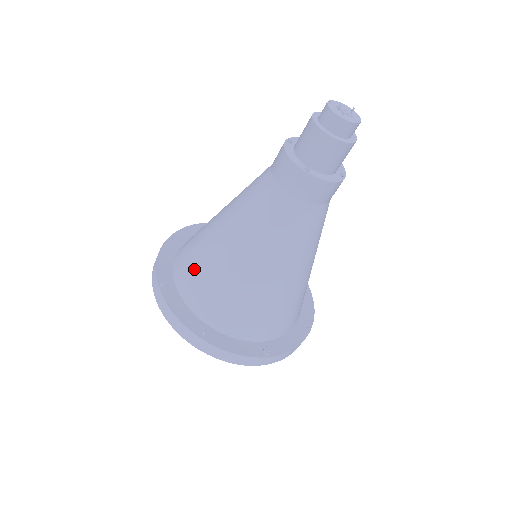
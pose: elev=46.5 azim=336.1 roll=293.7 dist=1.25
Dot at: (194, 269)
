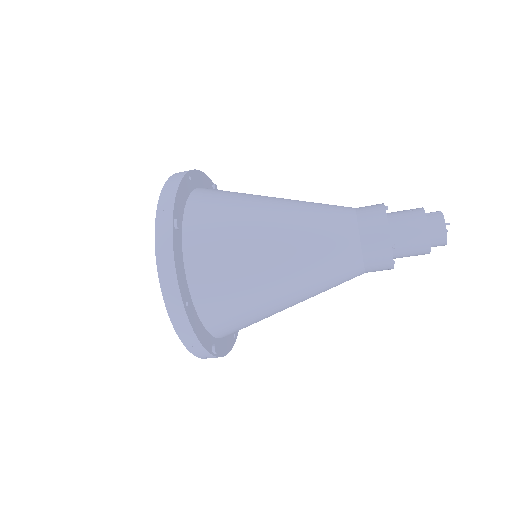
Dot at: (218, 236)
